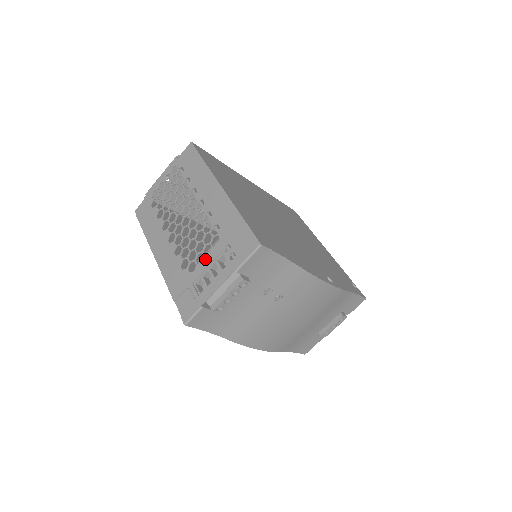
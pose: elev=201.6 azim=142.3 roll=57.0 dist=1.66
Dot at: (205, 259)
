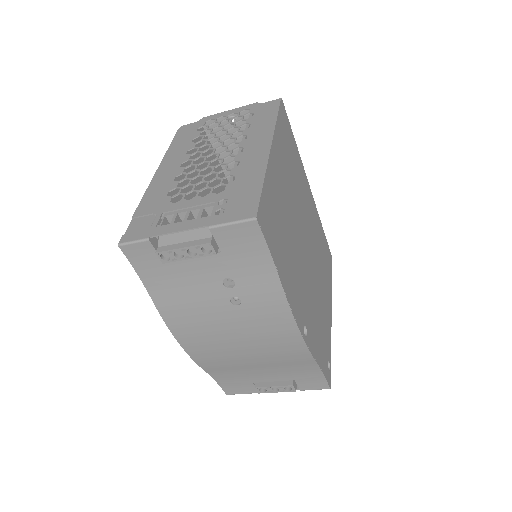
Dot at: (194, 199)
